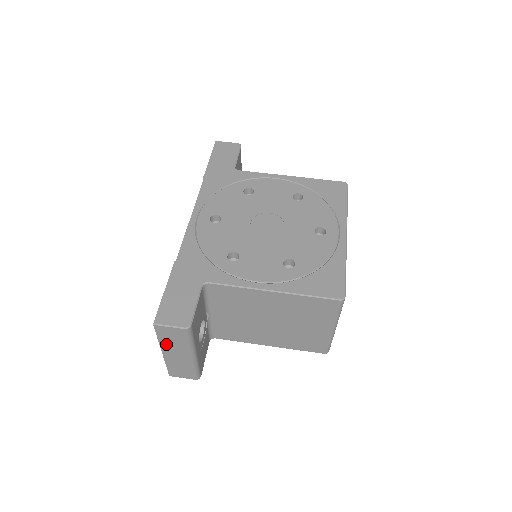
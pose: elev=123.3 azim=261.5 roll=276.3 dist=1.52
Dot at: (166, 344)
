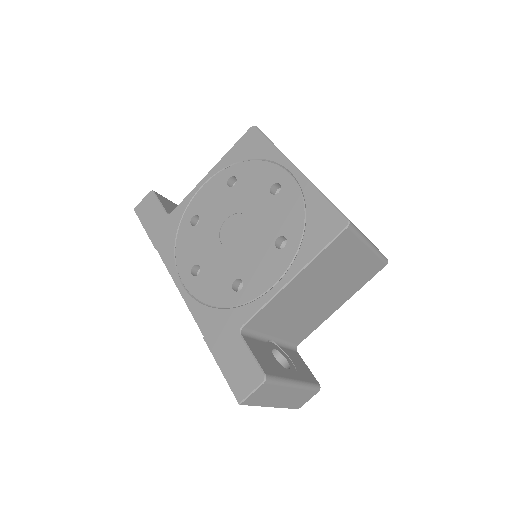
Dot at: (266, 401)
